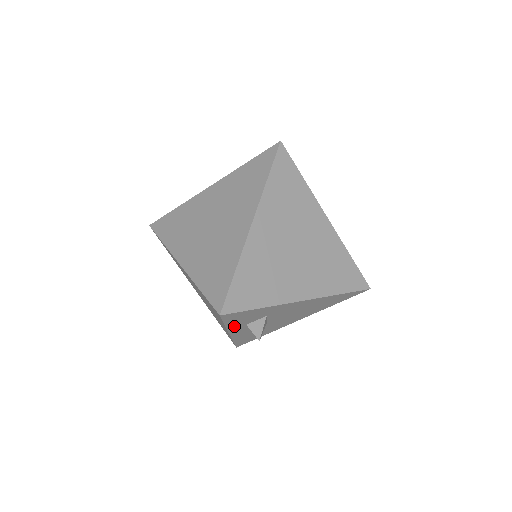
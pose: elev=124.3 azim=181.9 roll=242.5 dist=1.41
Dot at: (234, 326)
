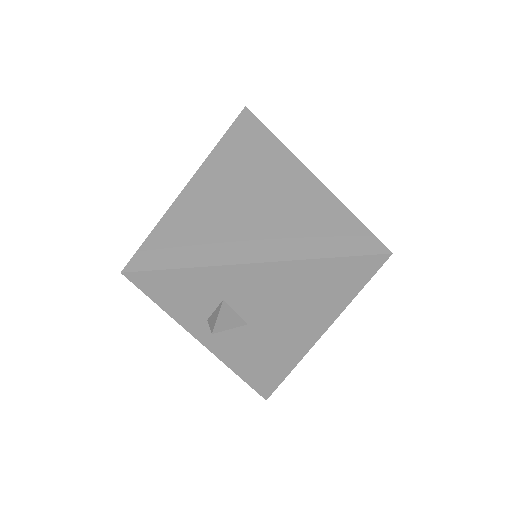
Dot at: (187, 319)
